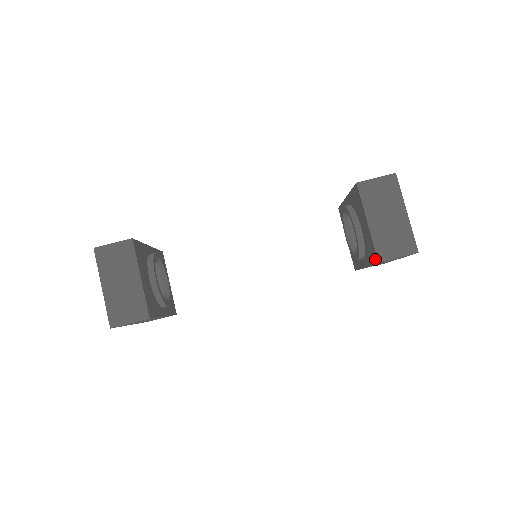
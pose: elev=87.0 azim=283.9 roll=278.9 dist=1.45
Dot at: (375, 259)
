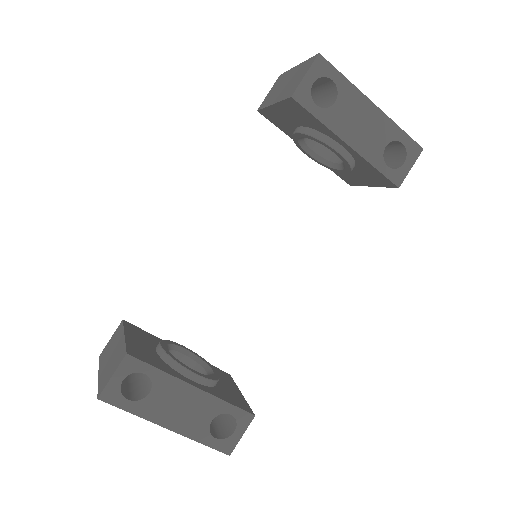
Dot at: (296, 105)
